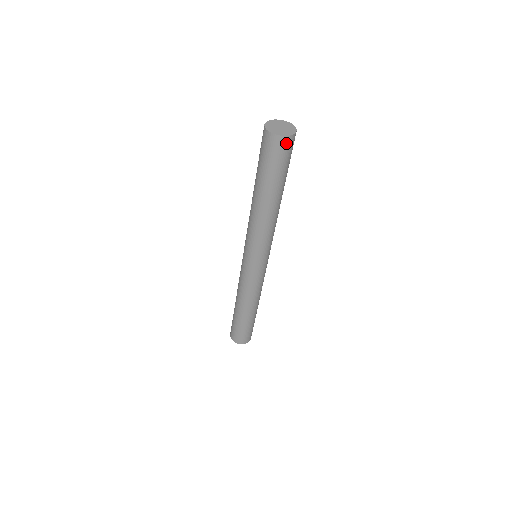
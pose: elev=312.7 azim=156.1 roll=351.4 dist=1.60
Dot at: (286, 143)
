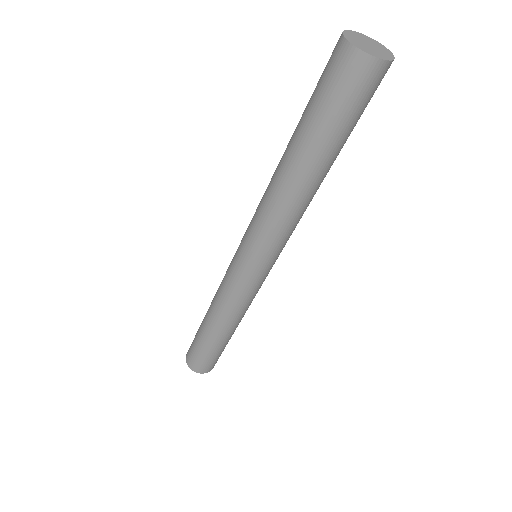
Dot at: (383, 74)
